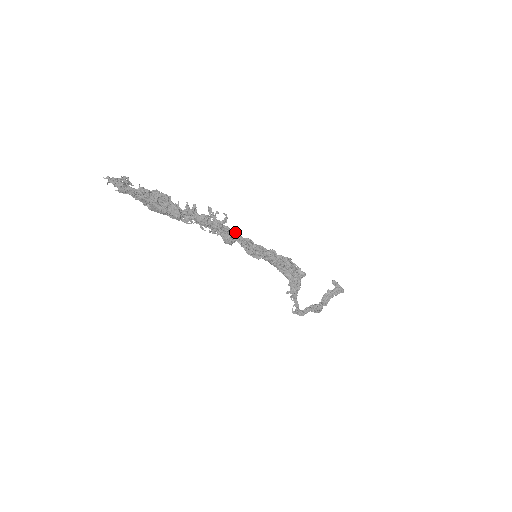
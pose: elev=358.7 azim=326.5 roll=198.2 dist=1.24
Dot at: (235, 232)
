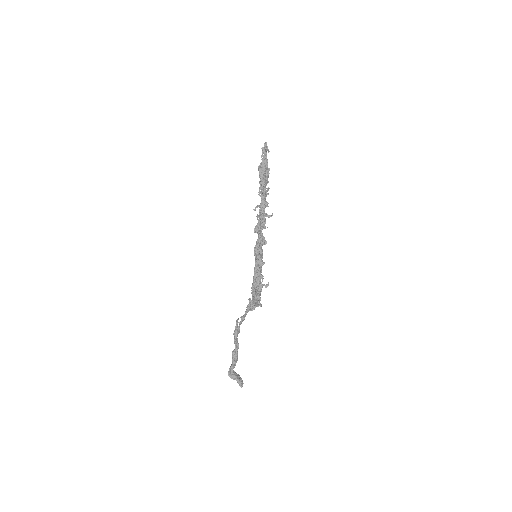
Dot at: occluded
